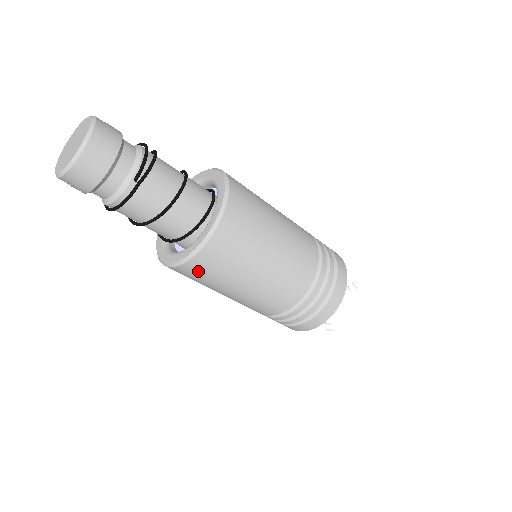
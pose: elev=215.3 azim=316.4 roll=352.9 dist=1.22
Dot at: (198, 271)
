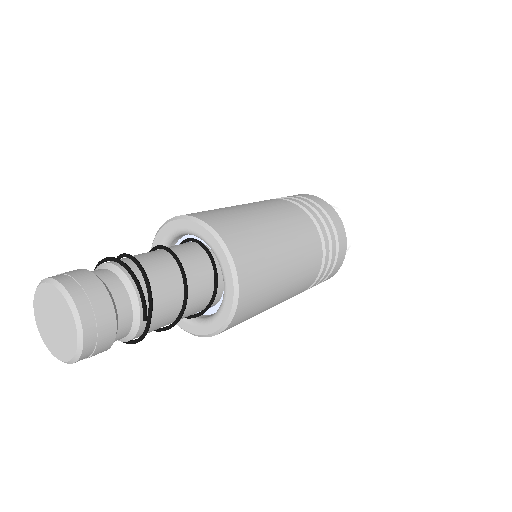
Dot at: occluded
